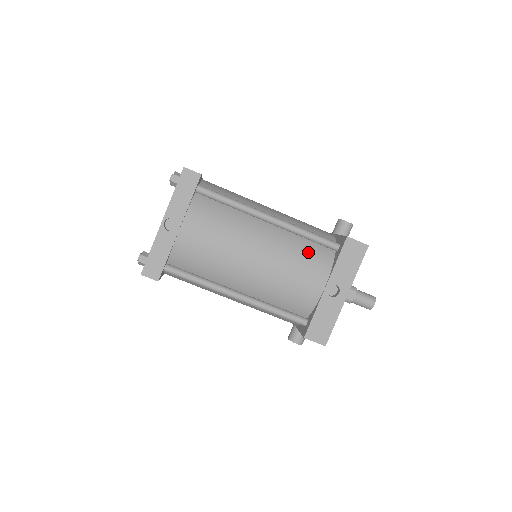
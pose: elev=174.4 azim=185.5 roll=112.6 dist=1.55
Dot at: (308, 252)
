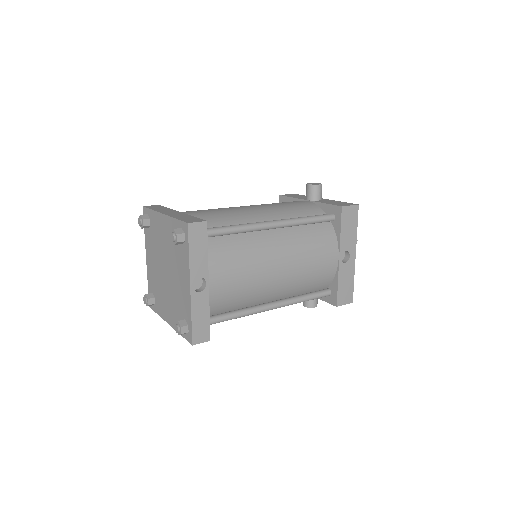
Dot at: (315, 236)
